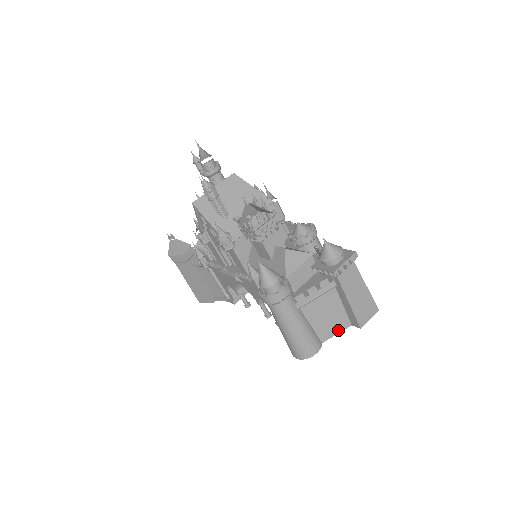
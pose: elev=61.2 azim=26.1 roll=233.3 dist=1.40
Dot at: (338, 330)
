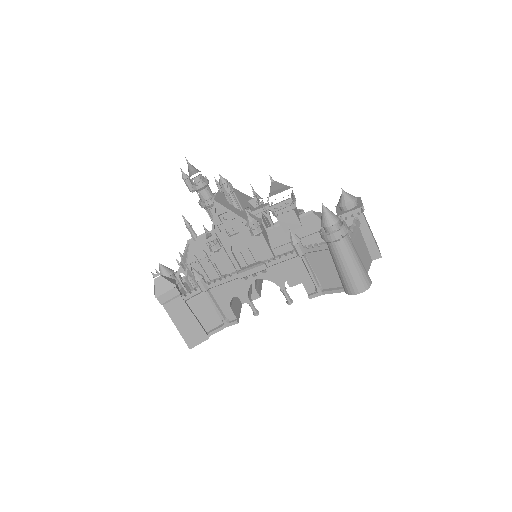
Dot at: (369, 265)
